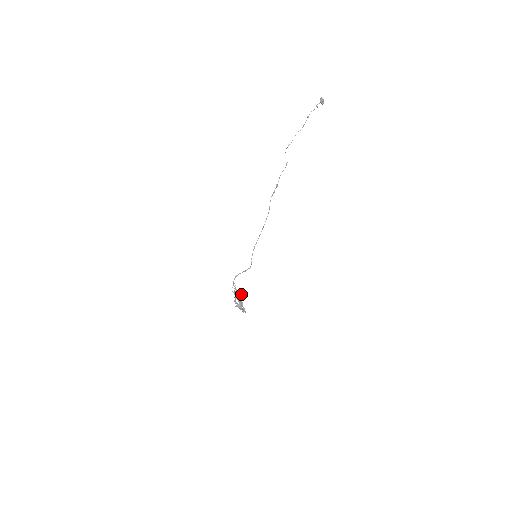
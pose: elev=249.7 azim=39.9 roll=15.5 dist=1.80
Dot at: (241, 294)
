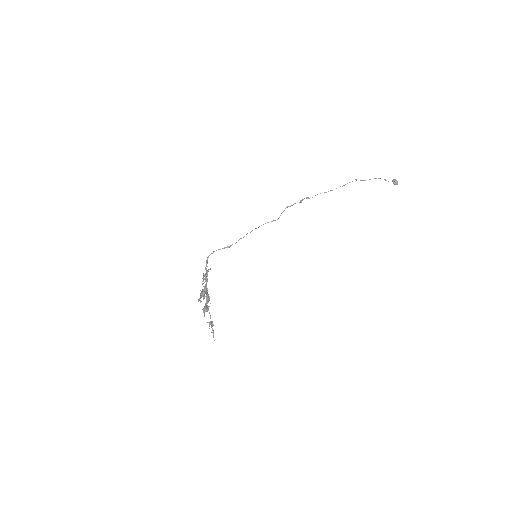
Dot at: occluded
